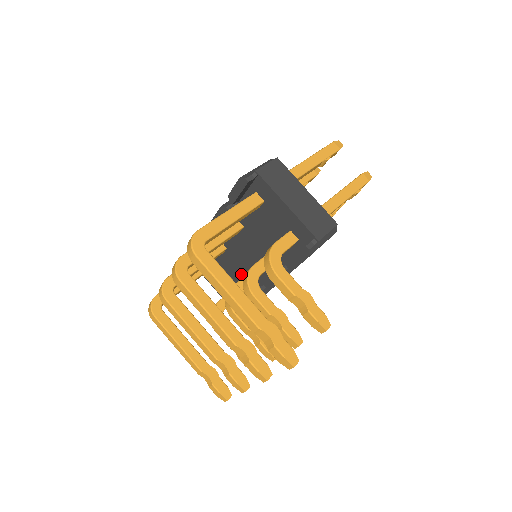
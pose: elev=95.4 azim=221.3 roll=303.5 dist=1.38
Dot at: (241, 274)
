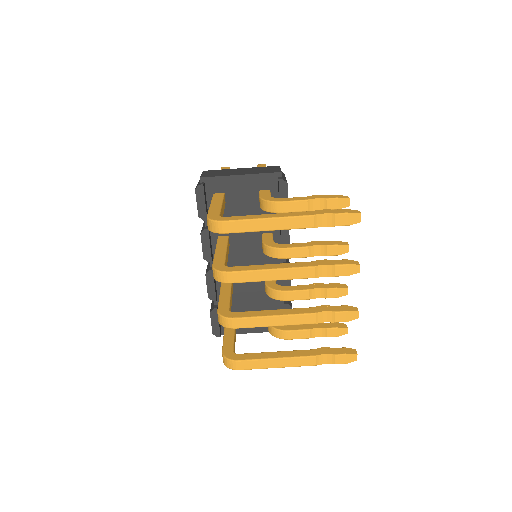
Dot at: (260, 283)
